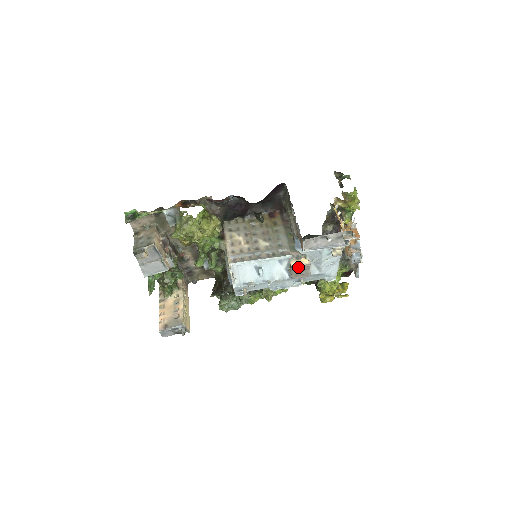
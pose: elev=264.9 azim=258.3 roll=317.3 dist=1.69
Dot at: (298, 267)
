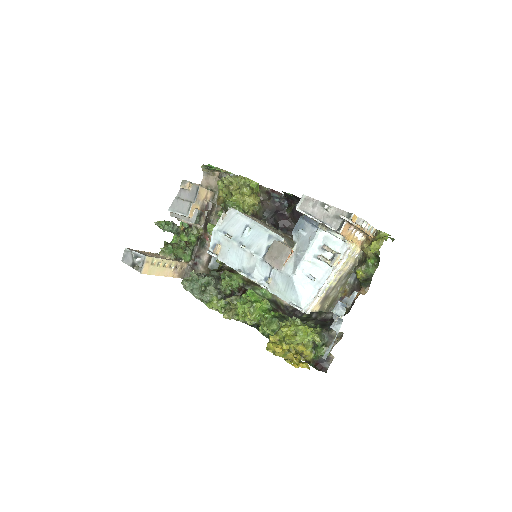
Dot at: (279, 245)
